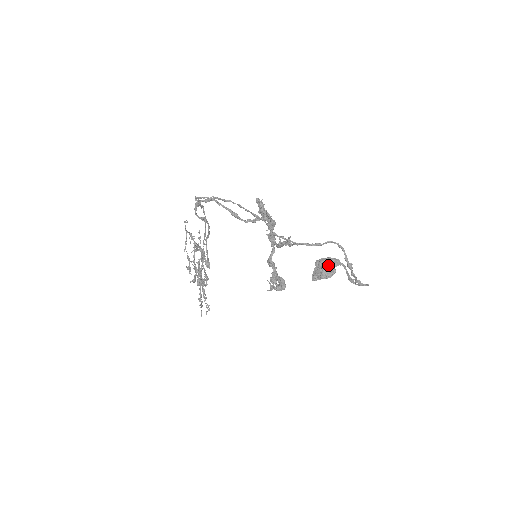
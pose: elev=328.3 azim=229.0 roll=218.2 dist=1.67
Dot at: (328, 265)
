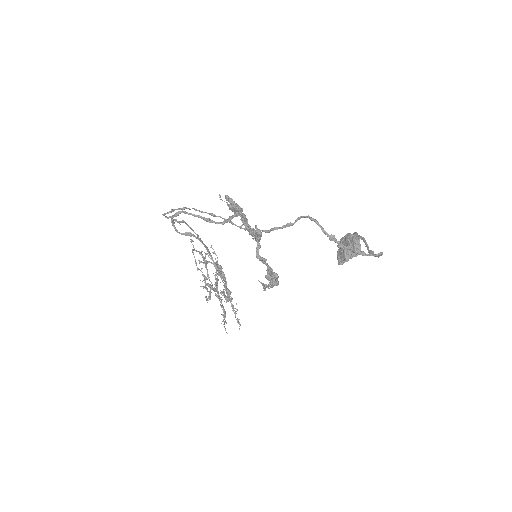
Dot at: (347, 243)
